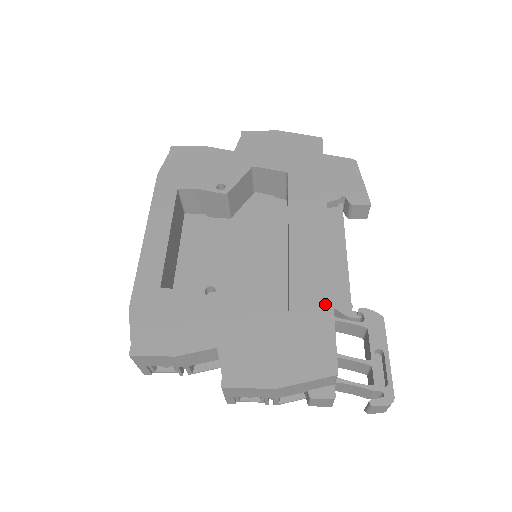
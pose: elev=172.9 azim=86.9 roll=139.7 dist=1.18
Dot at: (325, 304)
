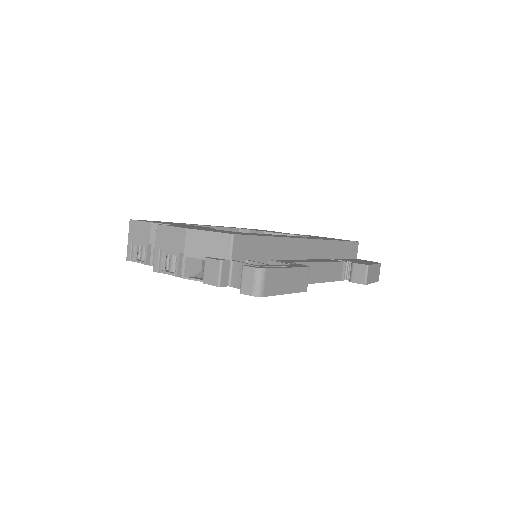
Dot at: (267, 235)
